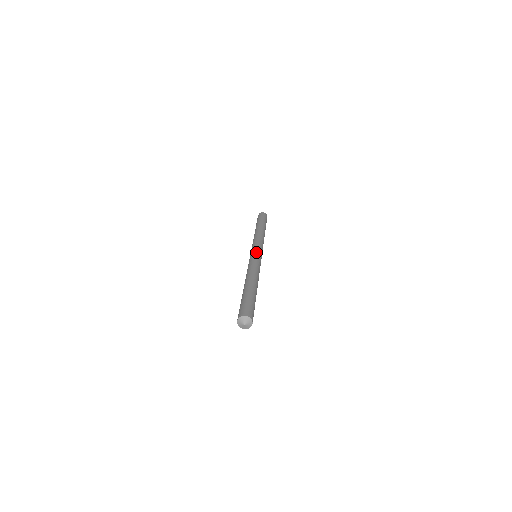
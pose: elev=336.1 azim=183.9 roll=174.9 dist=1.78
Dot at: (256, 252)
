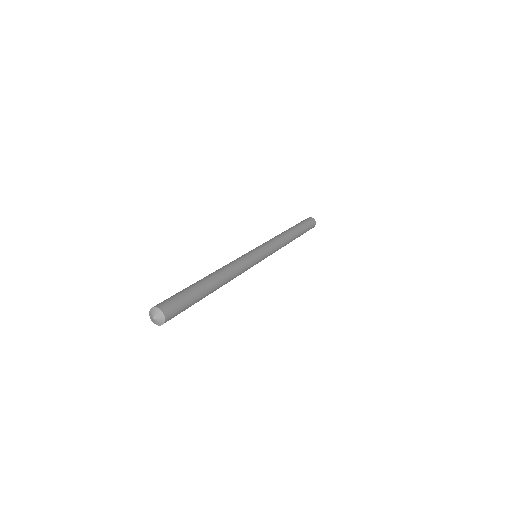
Dot at: (252, 250)
